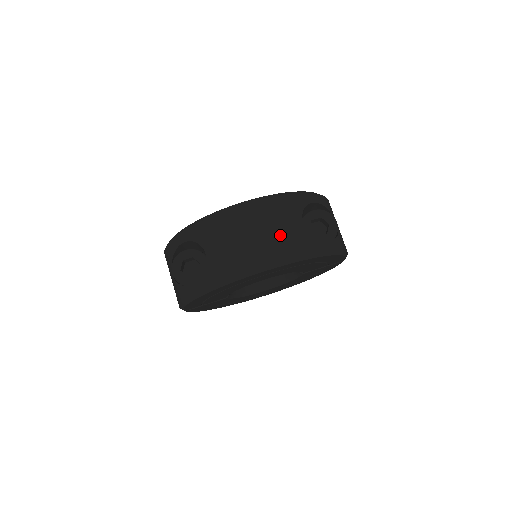
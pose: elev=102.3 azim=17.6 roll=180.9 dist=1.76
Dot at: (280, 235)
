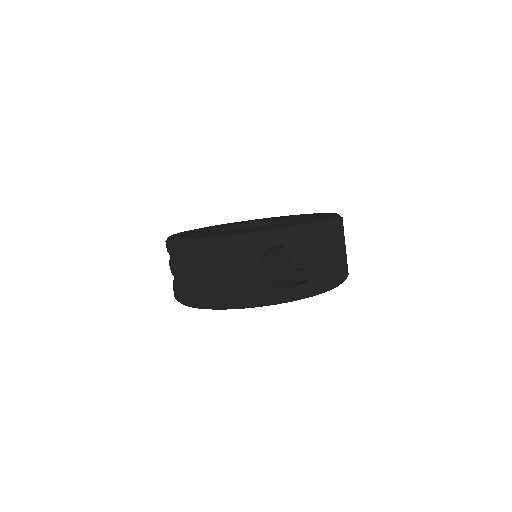
Dot at: (229, 281)
